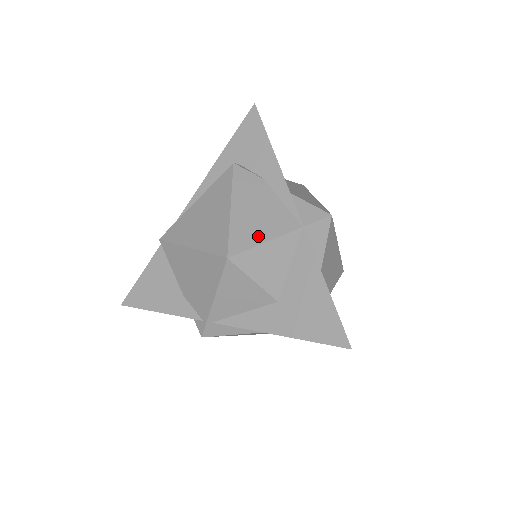
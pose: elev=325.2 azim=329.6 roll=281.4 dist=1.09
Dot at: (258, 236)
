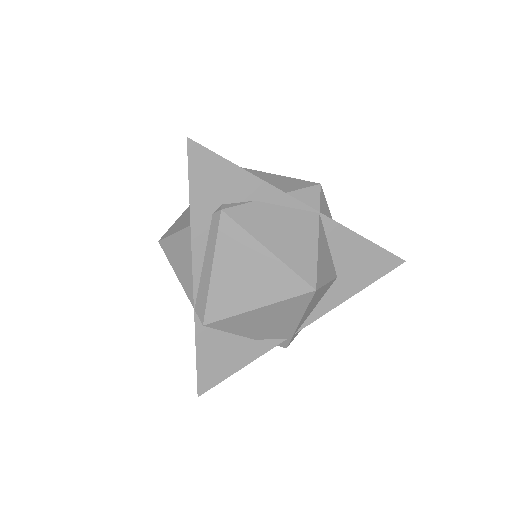
Dot at: (309, 252)
